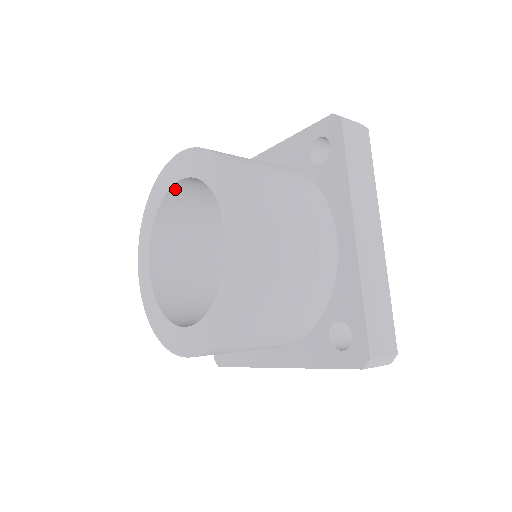
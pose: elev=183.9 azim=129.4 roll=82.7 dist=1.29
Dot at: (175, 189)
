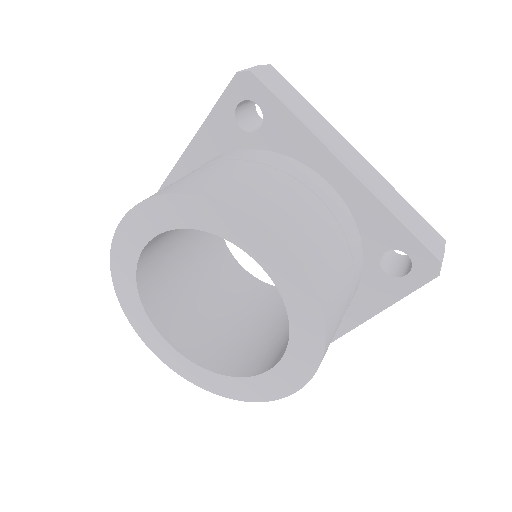
Dot at: (142, 257)
